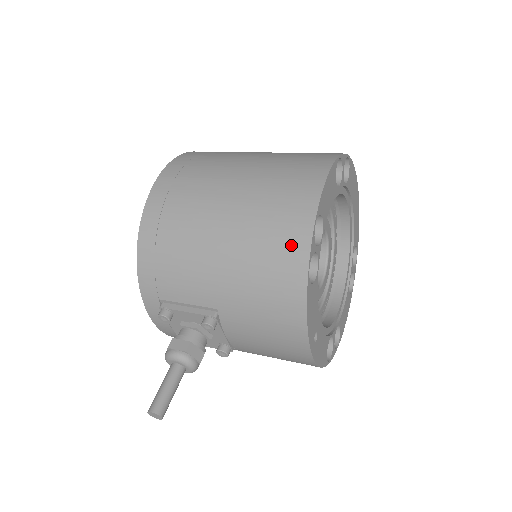
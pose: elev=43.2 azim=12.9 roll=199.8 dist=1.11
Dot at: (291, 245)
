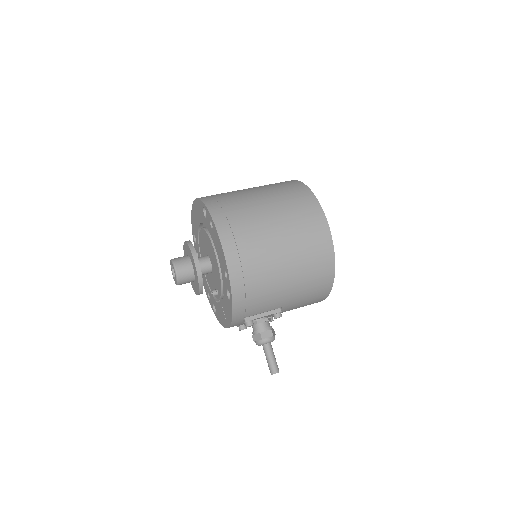
Dot at: (326, 265)
